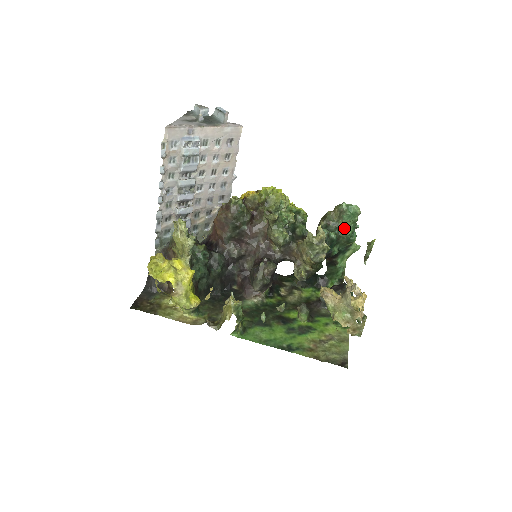
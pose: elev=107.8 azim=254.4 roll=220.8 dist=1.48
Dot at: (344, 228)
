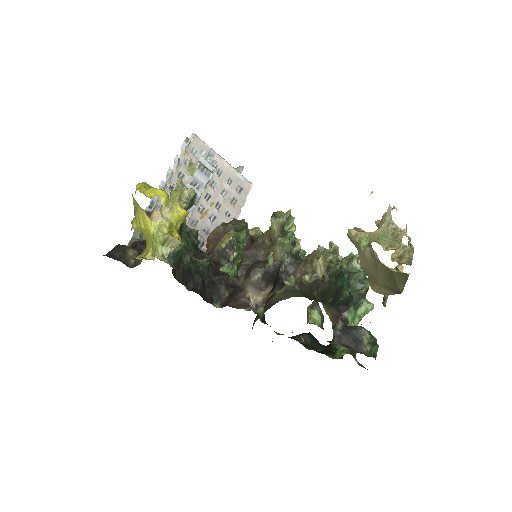
Dot at: (355, 271)
